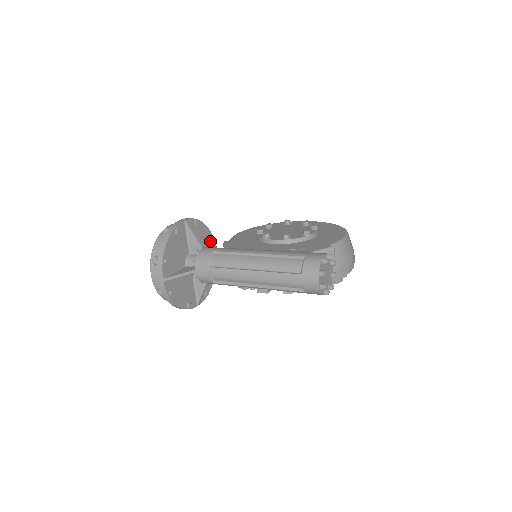
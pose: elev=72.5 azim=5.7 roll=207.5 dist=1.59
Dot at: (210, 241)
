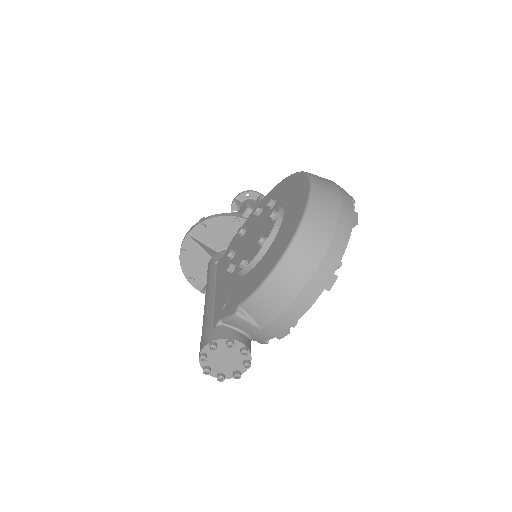
Dot at: (238, 224)
